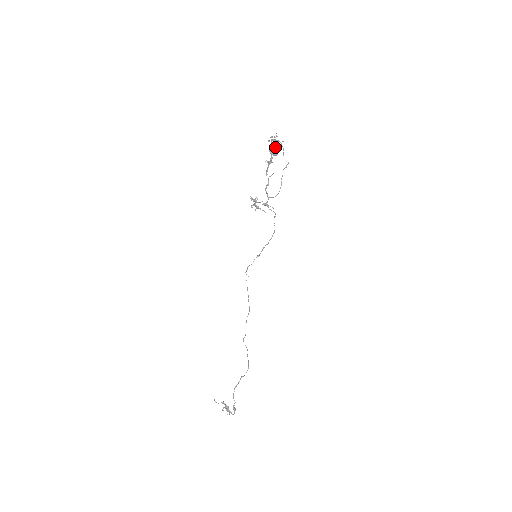
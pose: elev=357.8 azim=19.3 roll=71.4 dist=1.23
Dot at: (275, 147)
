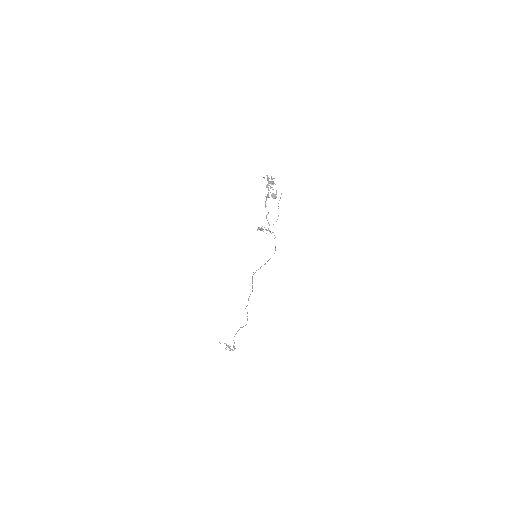
Dot at: occluded
